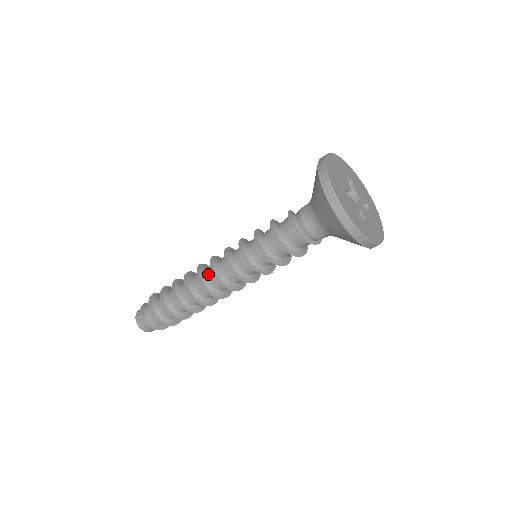
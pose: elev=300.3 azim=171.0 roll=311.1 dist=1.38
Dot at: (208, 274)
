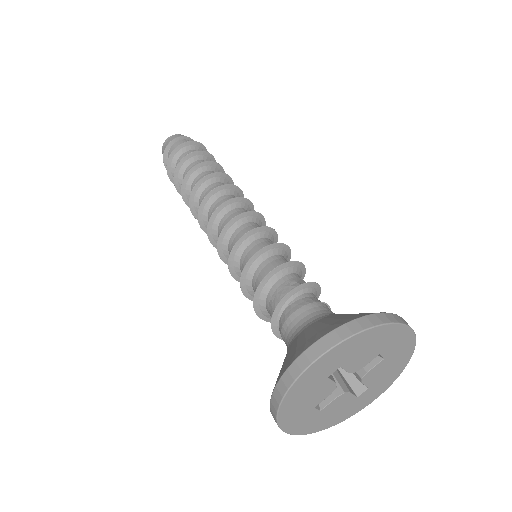
Dot at: (215, 206)
